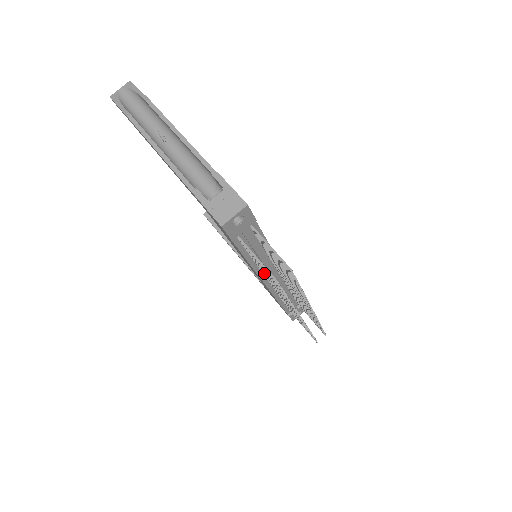
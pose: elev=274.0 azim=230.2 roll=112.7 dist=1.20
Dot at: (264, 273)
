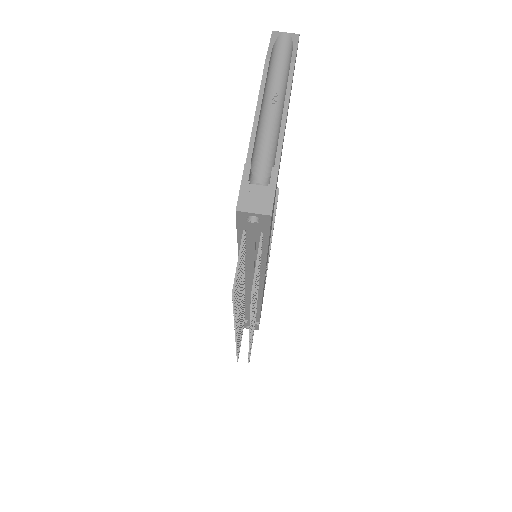
Dot at: occluded
